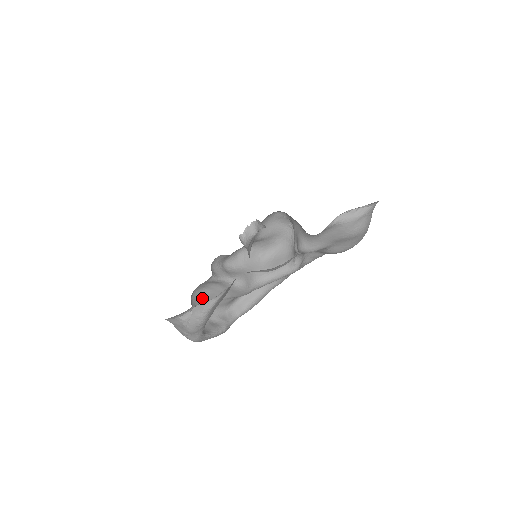
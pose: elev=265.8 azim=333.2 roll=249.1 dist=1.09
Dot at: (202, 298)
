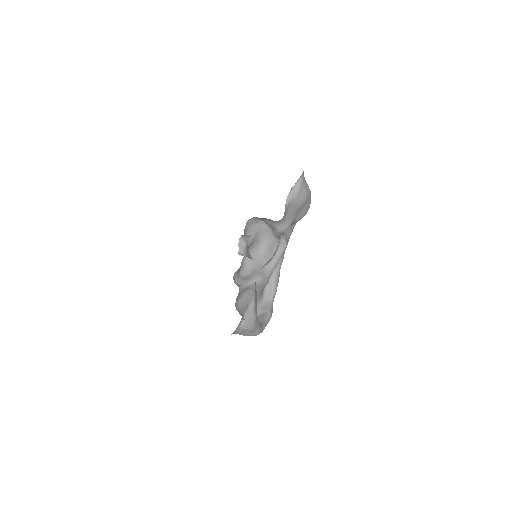
Dot at: (243, 306)
